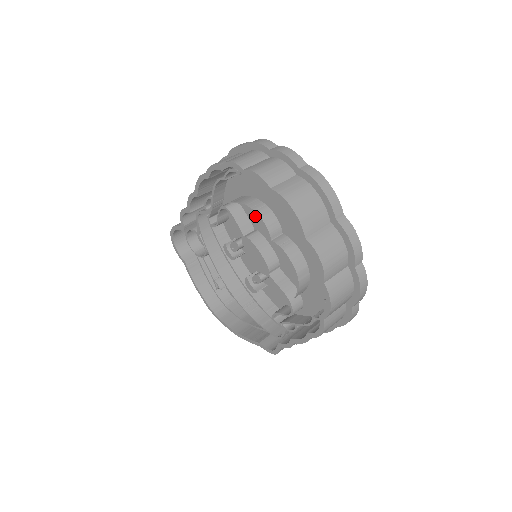
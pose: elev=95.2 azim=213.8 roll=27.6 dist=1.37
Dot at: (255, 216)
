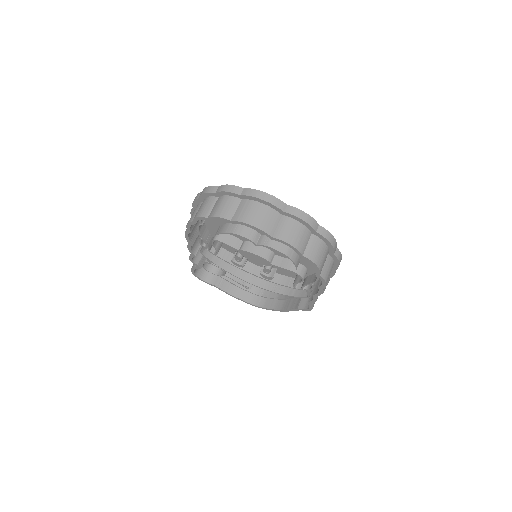
Dot at: occluded
